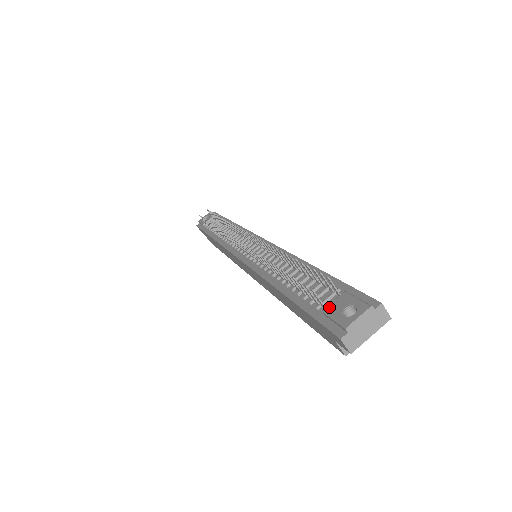
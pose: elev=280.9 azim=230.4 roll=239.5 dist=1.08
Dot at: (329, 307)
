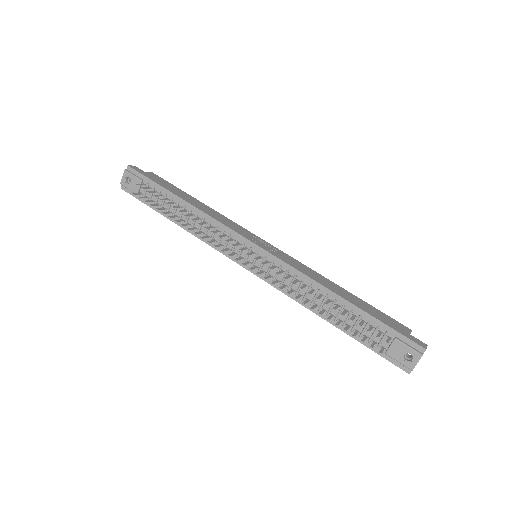
Dot at: (390, 352)
